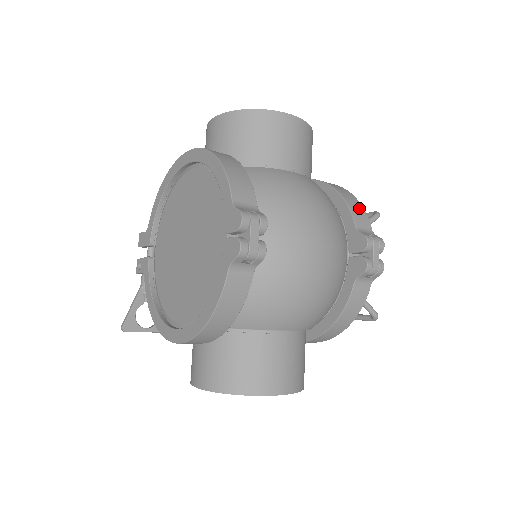
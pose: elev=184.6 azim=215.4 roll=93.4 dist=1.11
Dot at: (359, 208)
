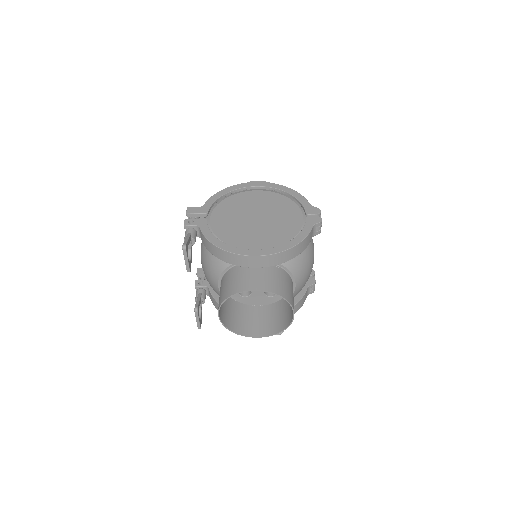
Dot at: occluded
